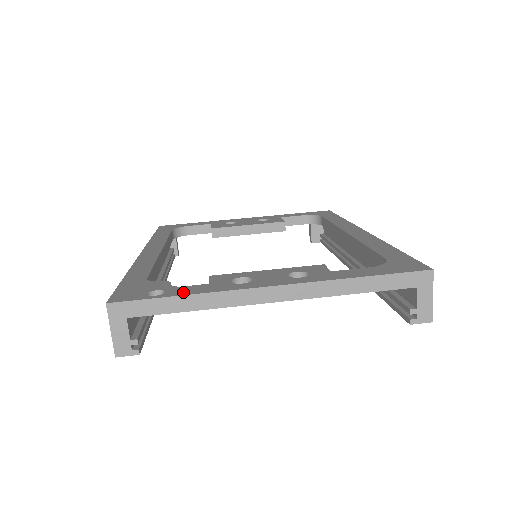
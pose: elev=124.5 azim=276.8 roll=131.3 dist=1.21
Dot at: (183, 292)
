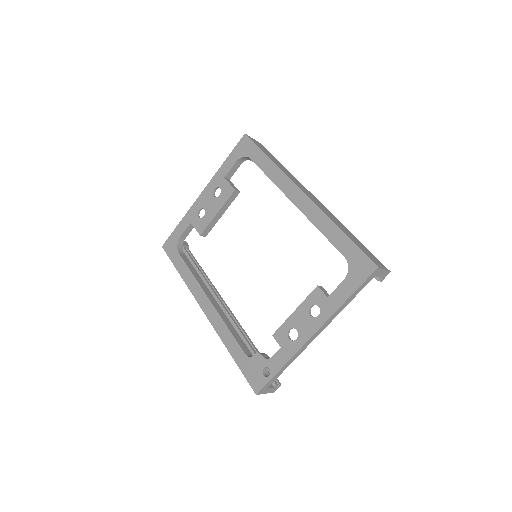
Dot at: (278, 365)
